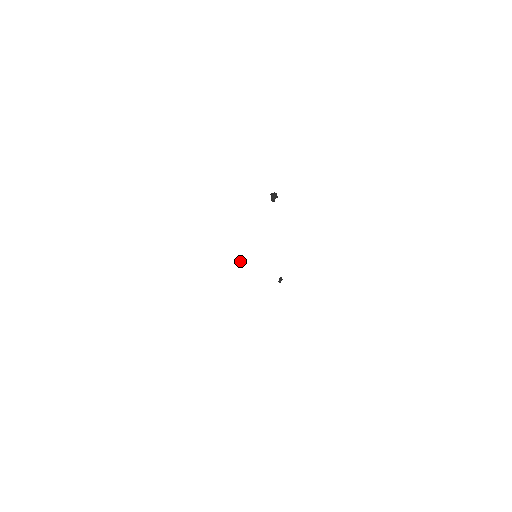
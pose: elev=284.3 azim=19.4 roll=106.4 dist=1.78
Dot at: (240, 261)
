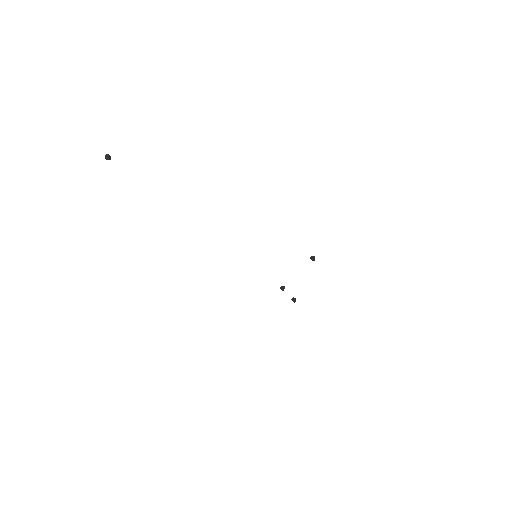
Dot at: (281, 289)
